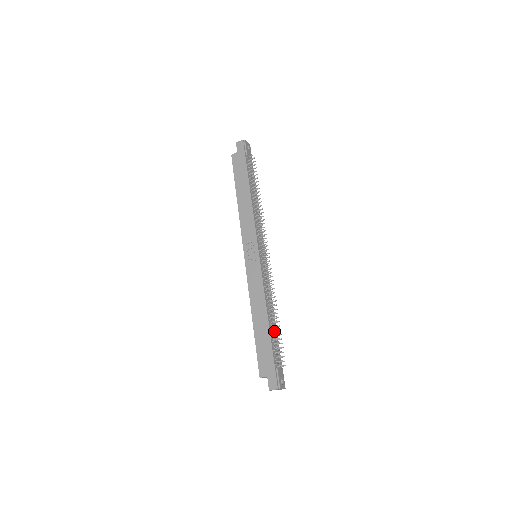
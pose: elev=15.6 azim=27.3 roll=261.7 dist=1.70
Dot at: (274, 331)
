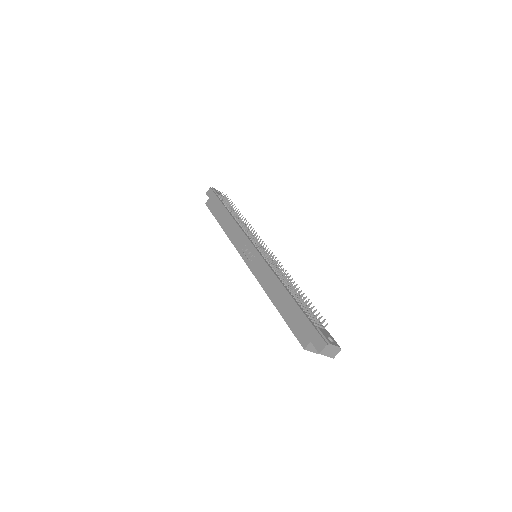
Dot at: (301, 302)
